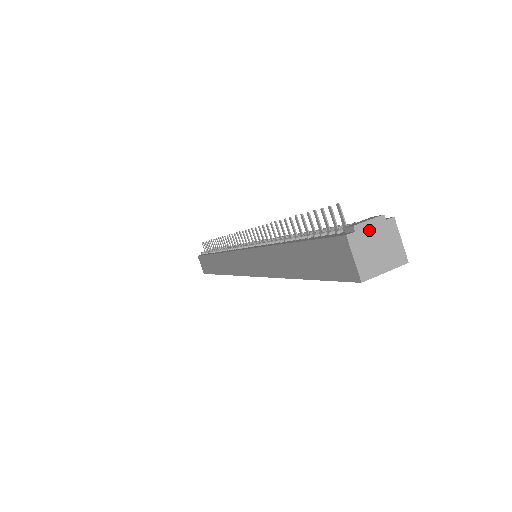
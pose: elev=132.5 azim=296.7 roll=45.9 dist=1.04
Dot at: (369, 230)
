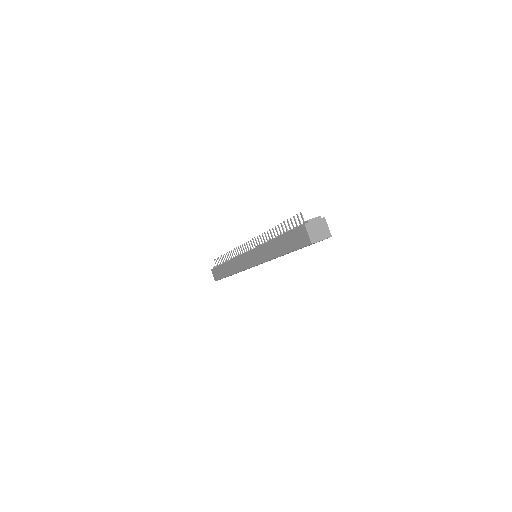
Dot at: (314, 222)
